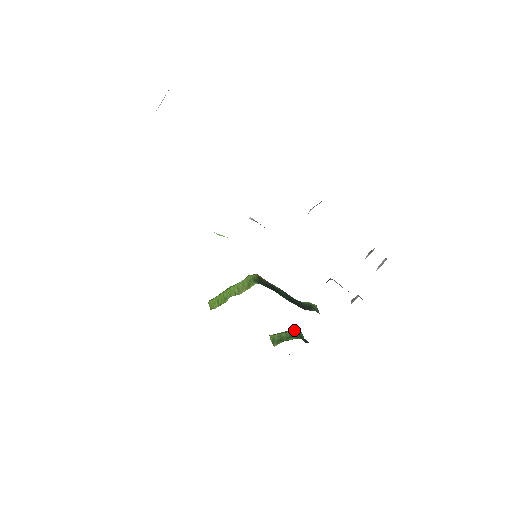
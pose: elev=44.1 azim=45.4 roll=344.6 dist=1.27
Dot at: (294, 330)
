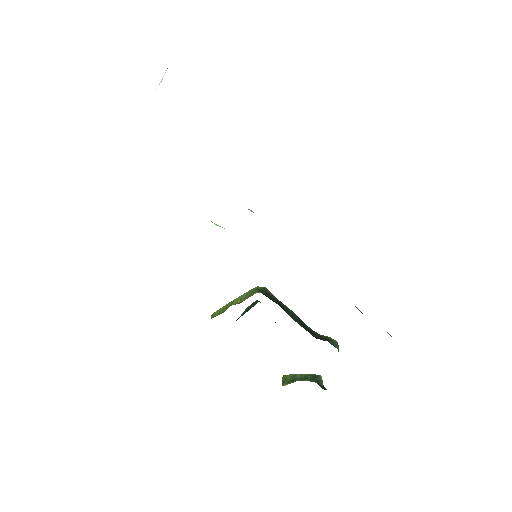
Dot at: (313, 374)
